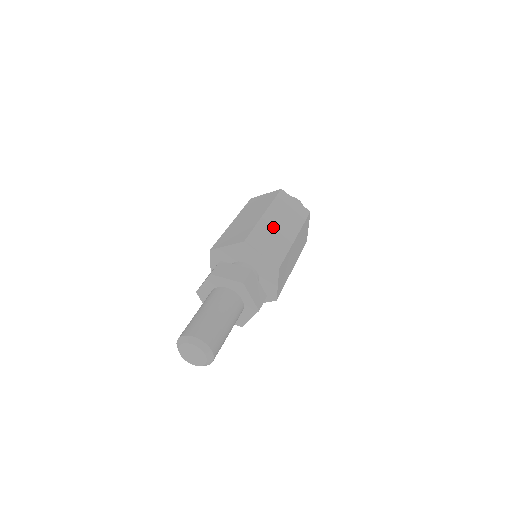
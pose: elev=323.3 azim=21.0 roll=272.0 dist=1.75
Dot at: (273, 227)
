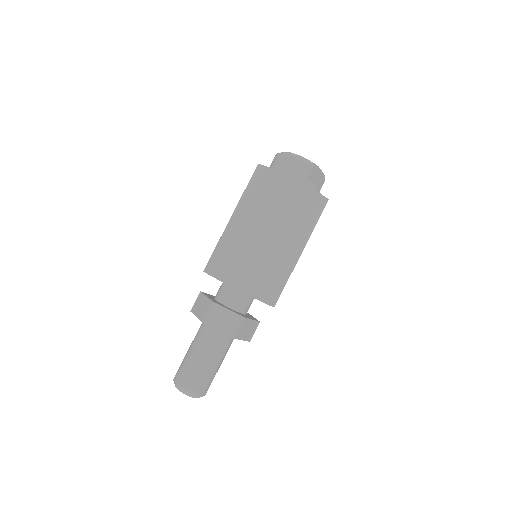
Dot at: occluded
